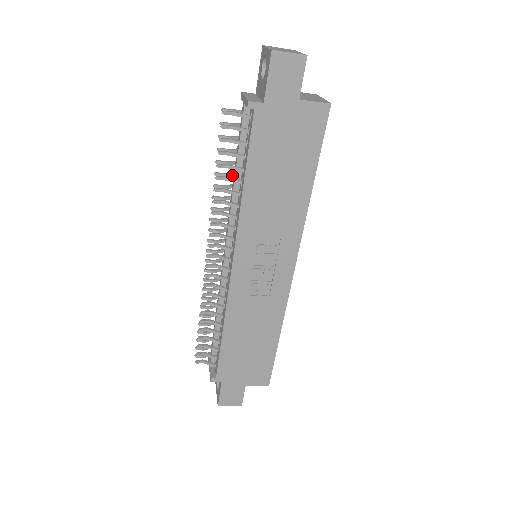
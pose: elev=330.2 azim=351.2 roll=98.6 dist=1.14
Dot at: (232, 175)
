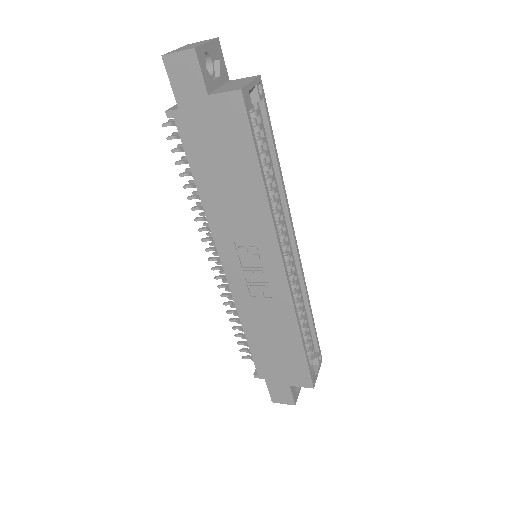
Dot at: occluded
